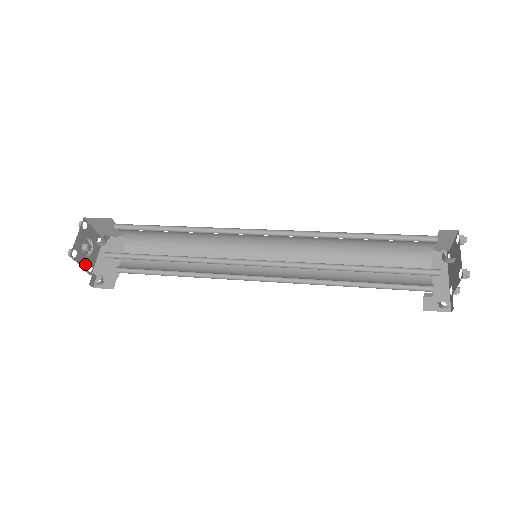
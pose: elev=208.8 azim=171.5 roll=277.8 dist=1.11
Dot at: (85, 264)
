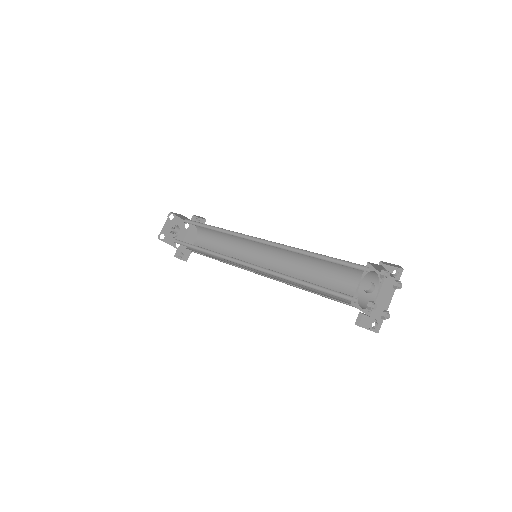
Dot at: (173, 242)
